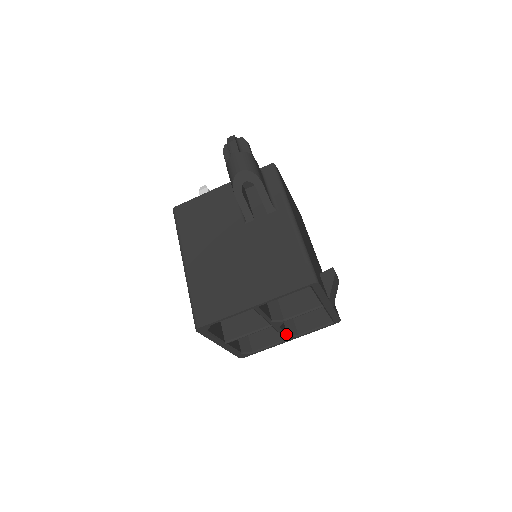
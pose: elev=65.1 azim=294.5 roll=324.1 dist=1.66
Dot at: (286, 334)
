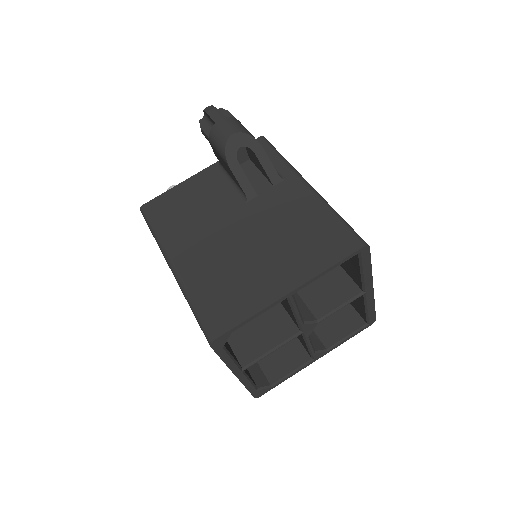
Dot at: (314, 349)
